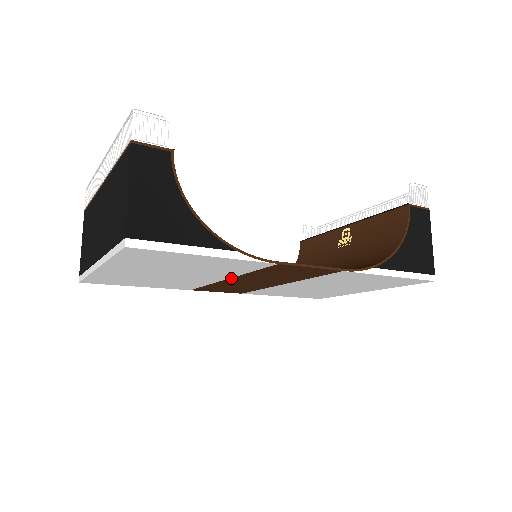
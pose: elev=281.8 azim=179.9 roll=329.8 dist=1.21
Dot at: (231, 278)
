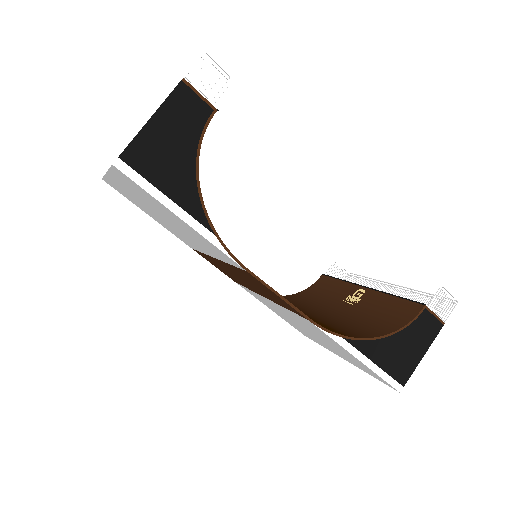
Dot at: (217, 259)
